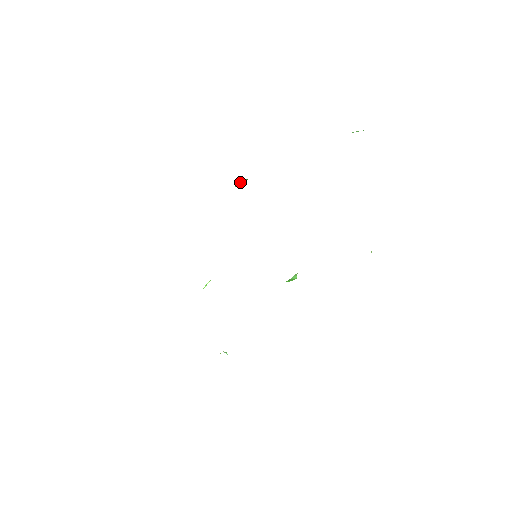
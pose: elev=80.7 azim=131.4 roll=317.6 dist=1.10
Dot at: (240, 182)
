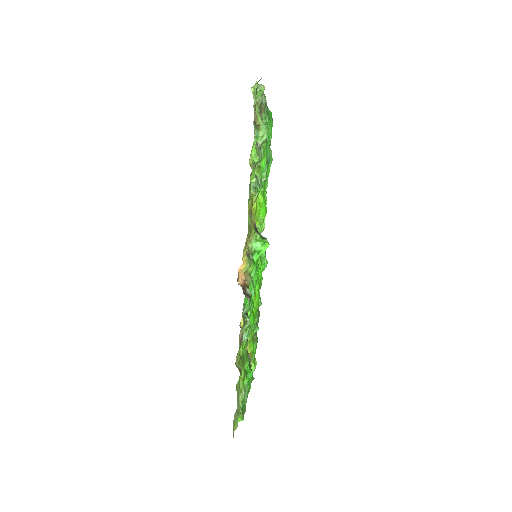
Dot at: occluded
